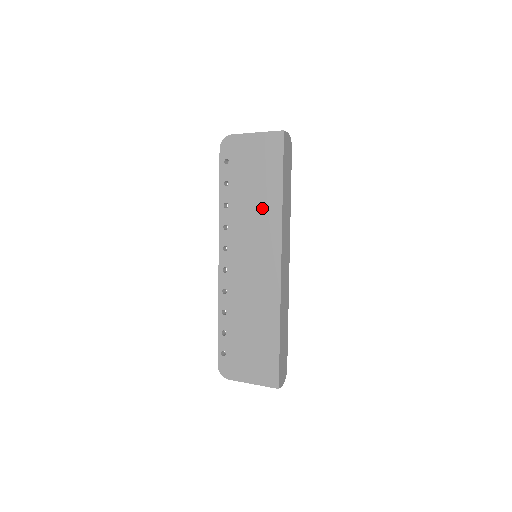
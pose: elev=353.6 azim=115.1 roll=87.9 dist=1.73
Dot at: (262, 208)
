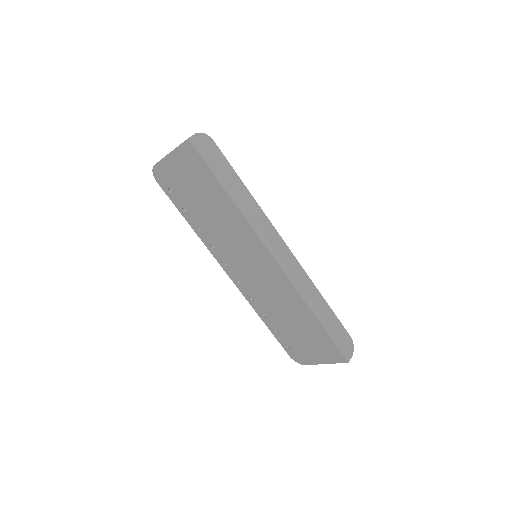
Dot at: (225, 219)
